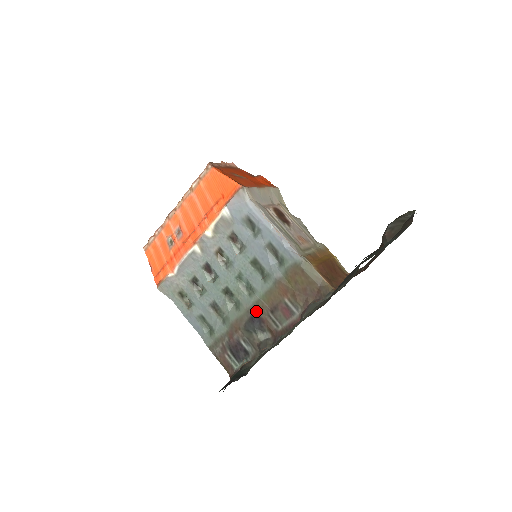
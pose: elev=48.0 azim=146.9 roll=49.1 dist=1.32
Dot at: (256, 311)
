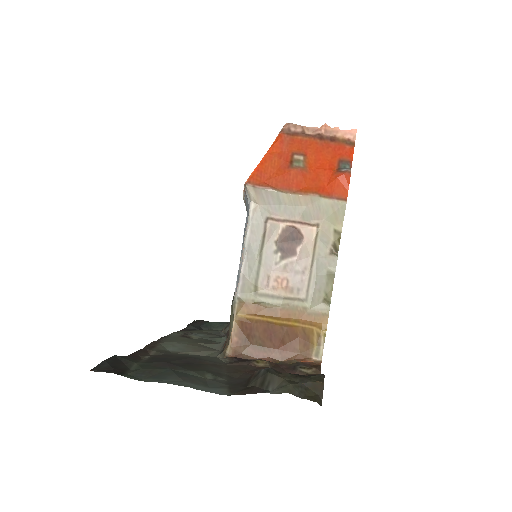
Dot at: occluded
